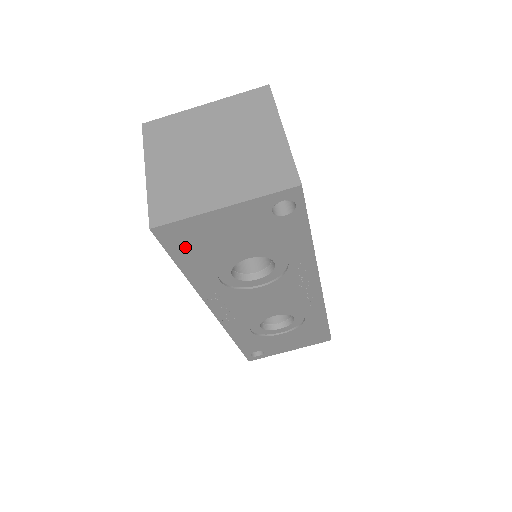
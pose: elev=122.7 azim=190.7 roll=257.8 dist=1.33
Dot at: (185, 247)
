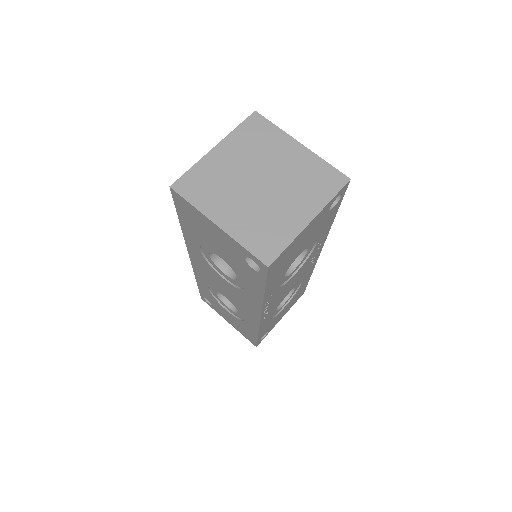
Dot at: (277, 269)
